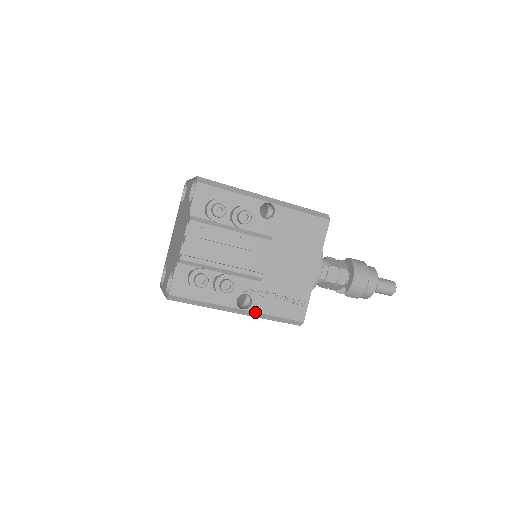
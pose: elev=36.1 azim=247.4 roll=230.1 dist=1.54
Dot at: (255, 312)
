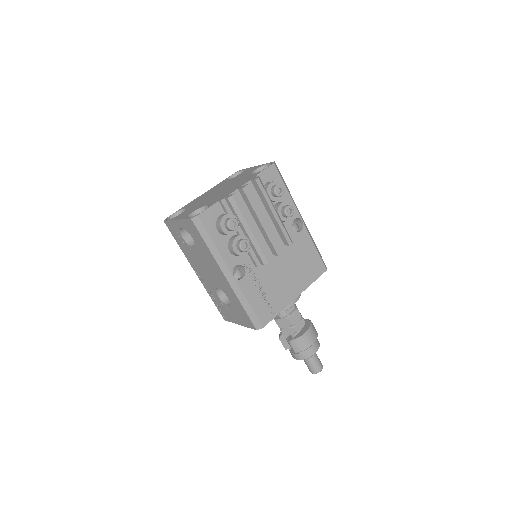
Dot at: (240, 287)
